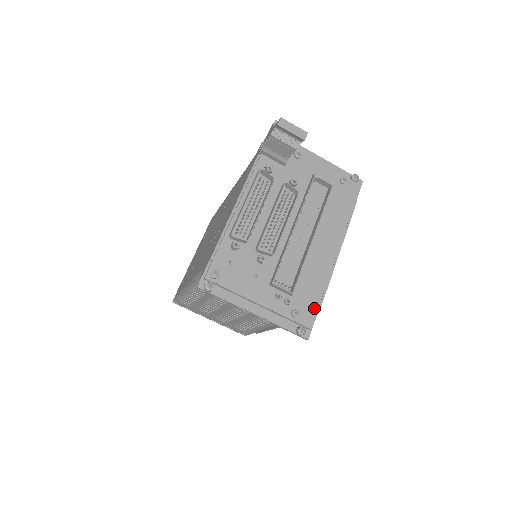
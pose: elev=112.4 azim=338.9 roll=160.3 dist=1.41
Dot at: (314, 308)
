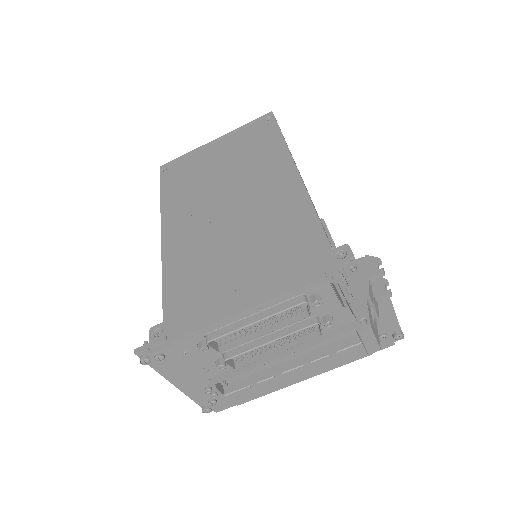
Dot at: (234, 404)
